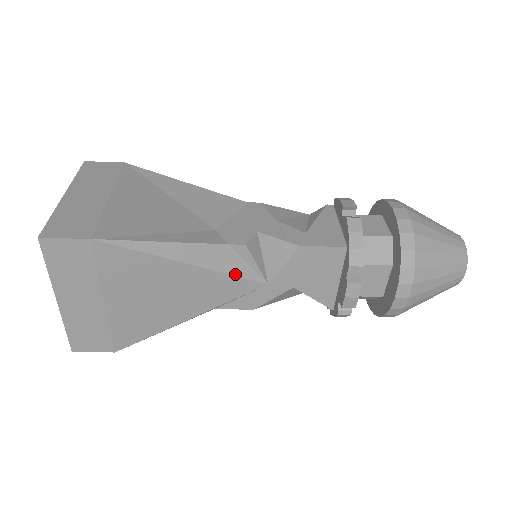
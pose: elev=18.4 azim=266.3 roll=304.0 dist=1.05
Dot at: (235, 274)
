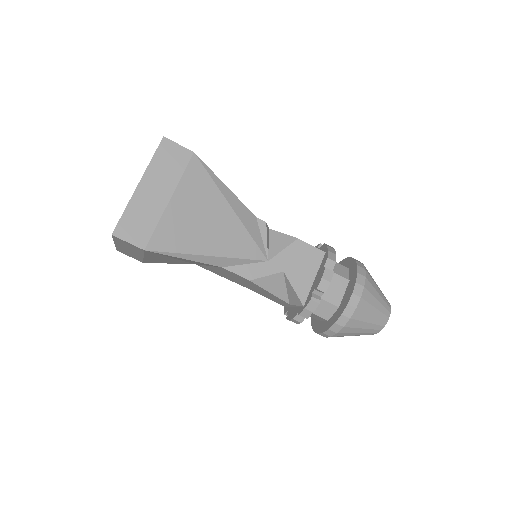
Dot at: (253, 237)
